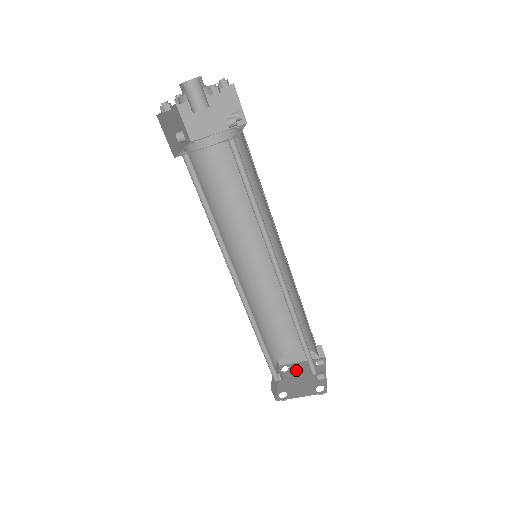
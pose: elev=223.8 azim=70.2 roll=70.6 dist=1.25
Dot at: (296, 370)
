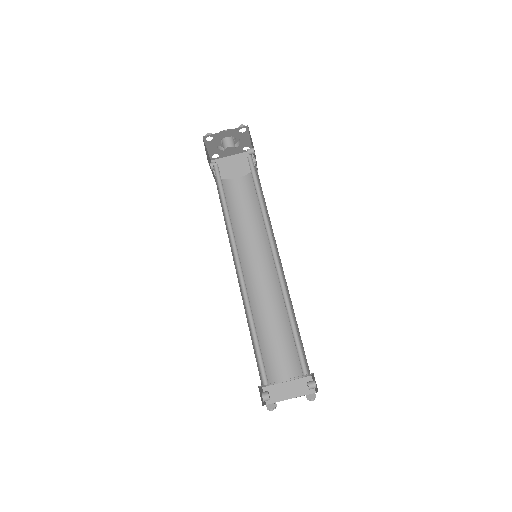
Dot at: occluded
